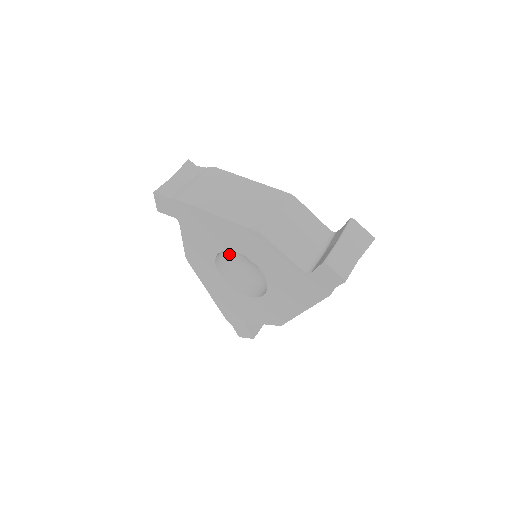
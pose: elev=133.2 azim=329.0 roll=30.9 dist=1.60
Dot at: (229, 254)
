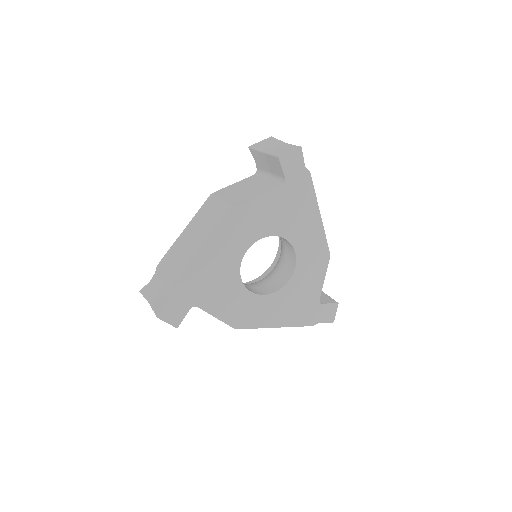
Dot at: (246, 285)
